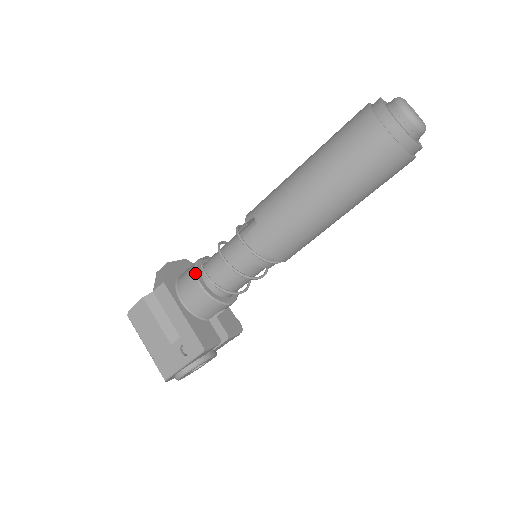
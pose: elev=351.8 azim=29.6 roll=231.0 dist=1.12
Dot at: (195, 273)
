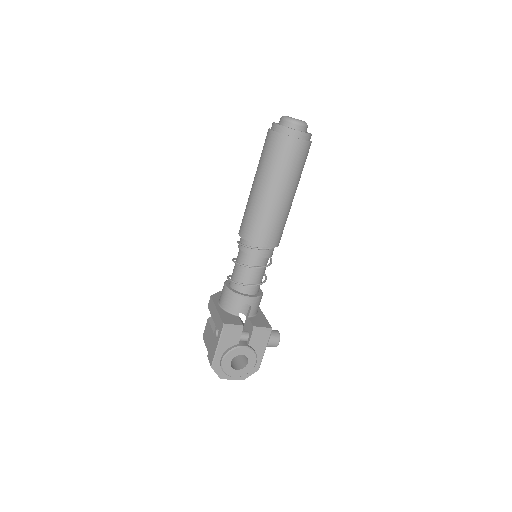
Dot at: (225, 282)
